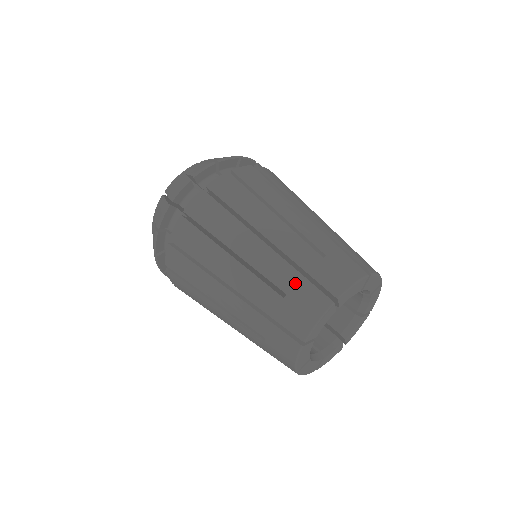
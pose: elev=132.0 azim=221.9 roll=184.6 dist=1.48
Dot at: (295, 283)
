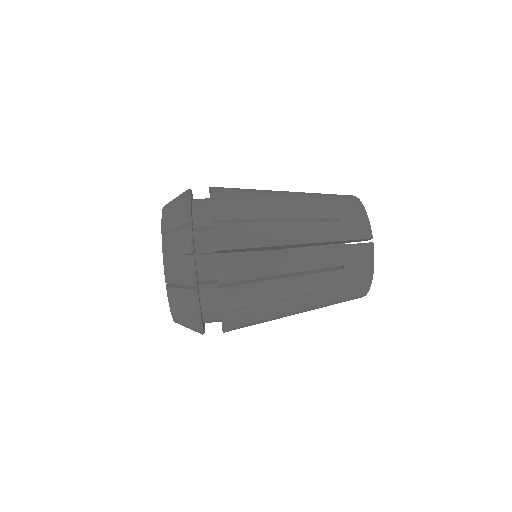
Dot at: (343, 254)
